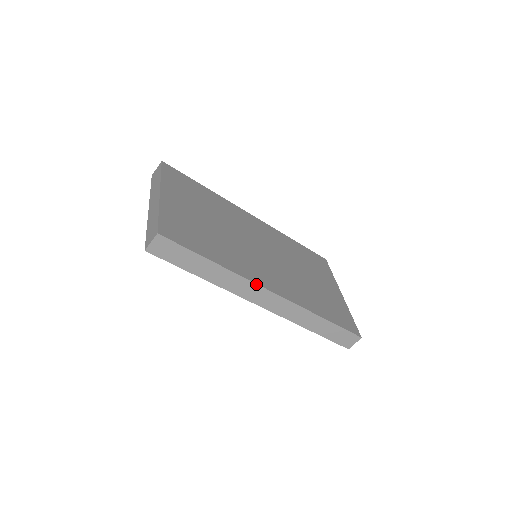
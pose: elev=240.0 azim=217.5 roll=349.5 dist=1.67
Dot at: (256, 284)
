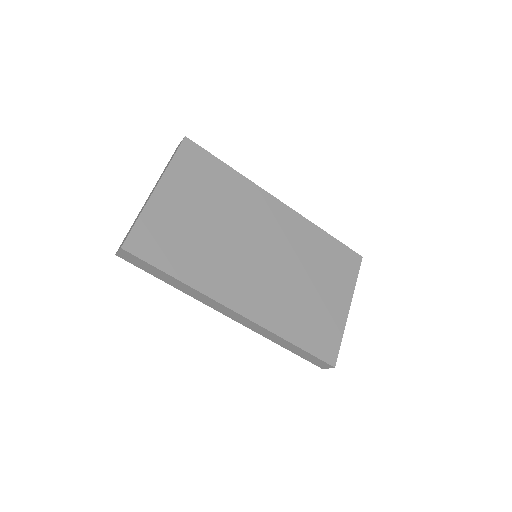
Dot at: (220, 303)
